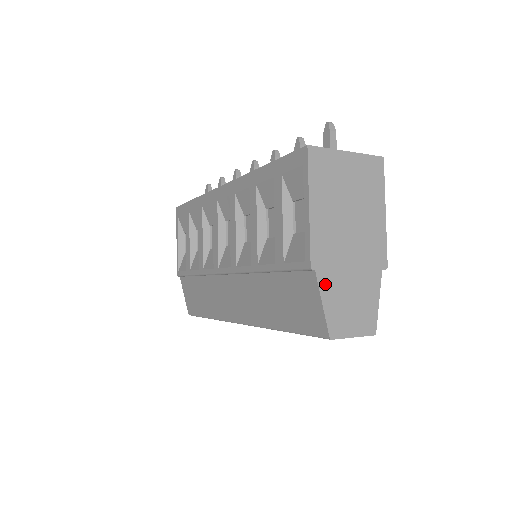
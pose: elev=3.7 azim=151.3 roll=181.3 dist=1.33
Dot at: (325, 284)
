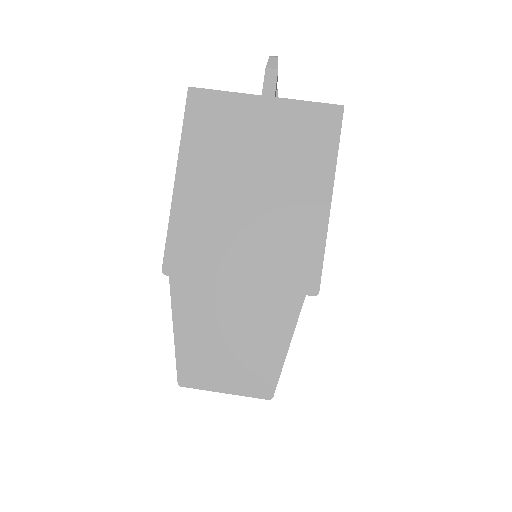
Dot at: (184, 299)
